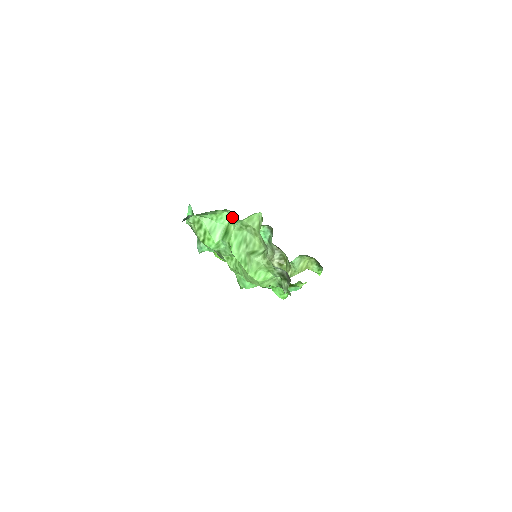
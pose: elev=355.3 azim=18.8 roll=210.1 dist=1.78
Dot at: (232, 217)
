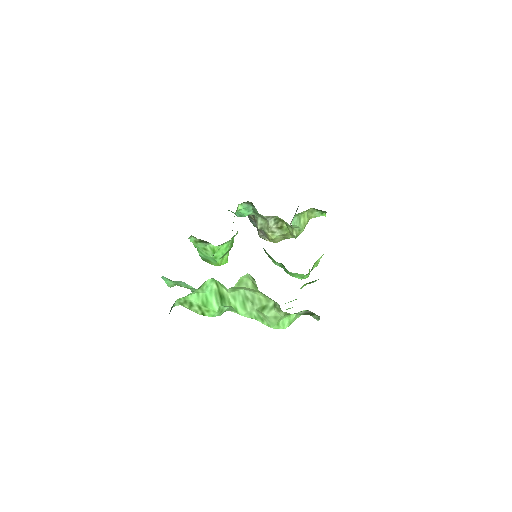
Dot at: (217, 281)
